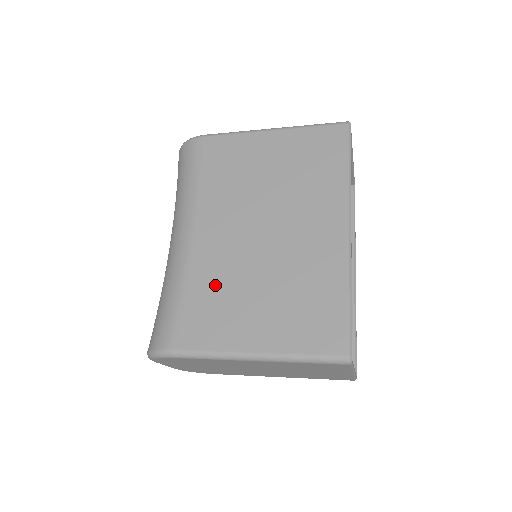
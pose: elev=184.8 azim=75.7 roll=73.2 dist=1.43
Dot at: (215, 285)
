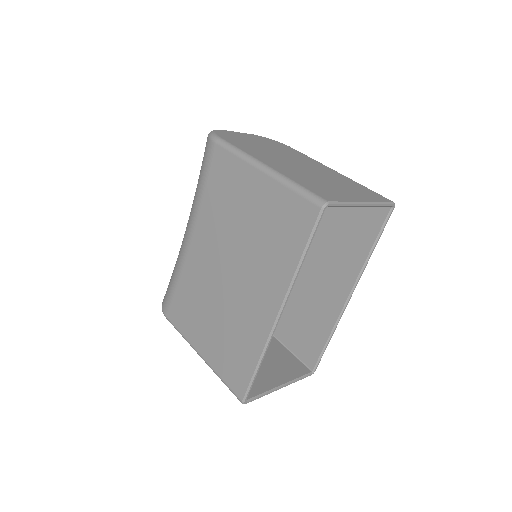
Dot at: (192, 291)
